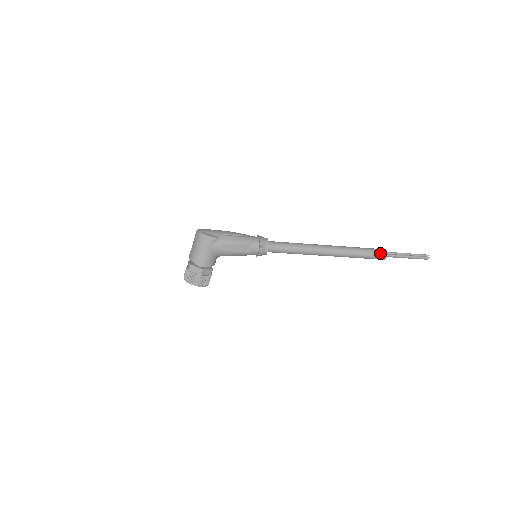
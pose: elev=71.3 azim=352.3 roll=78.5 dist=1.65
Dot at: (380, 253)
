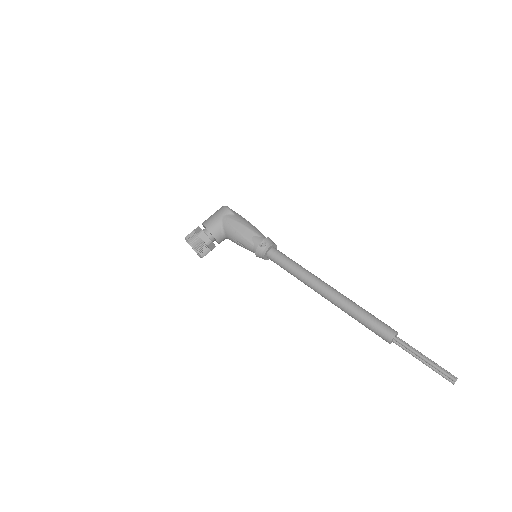
Dot at: (387, 327)
